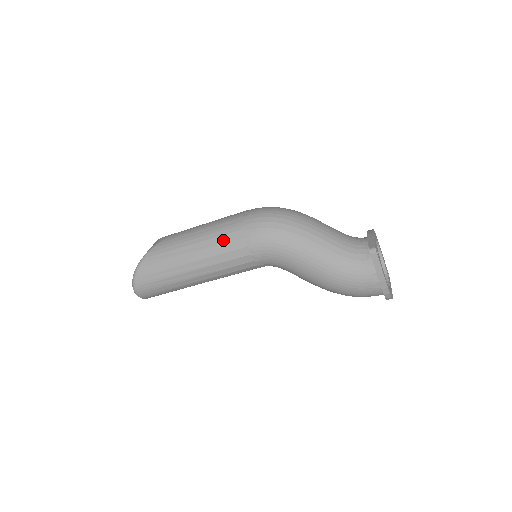
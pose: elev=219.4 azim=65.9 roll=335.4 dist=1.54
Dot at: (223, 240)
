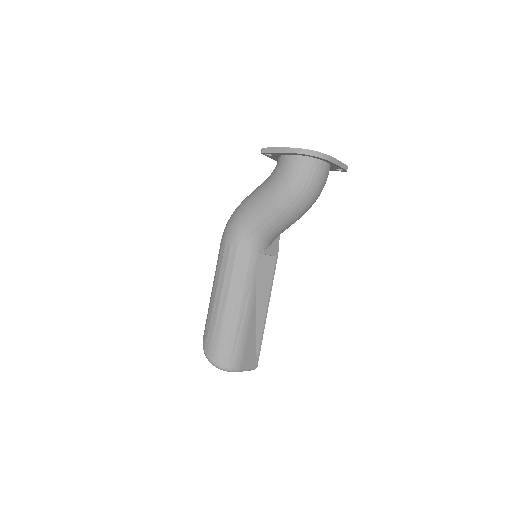
Dot at: (218, 262)
